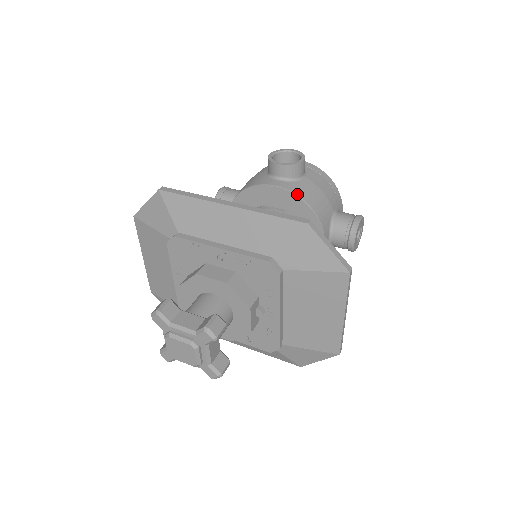
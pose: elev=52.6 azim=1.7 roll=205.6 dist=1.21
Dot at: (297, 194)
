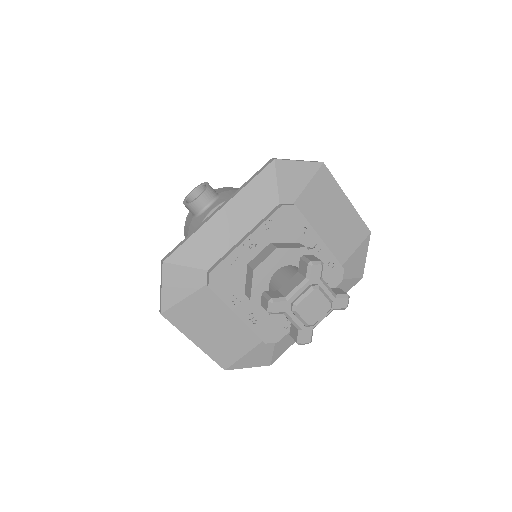
Dot at: occluded
